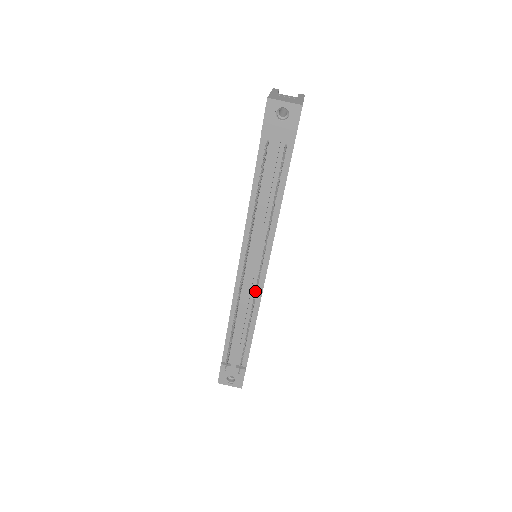
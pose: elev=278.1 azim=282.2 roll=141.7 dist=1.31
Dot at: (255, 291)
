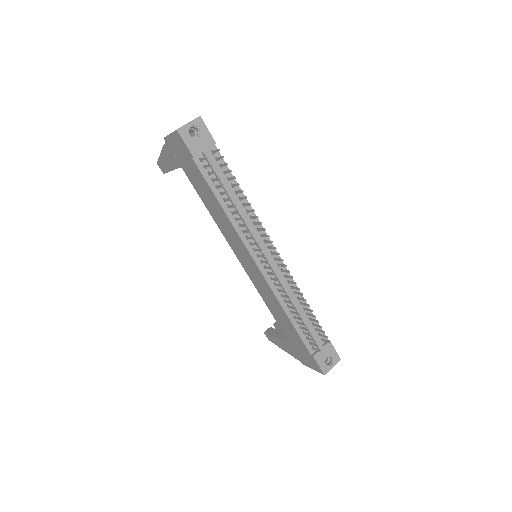
Dot at: (285, 265)
